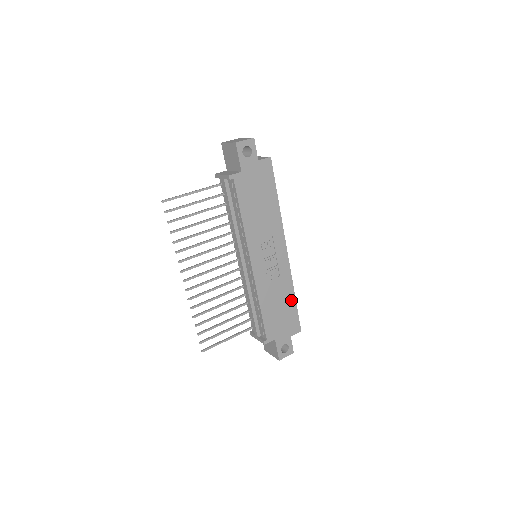
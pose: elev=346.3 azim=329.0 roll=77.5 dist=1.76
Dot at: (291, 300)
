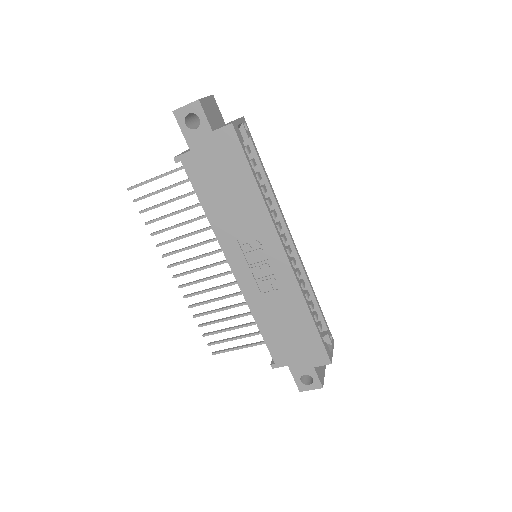
Dot at: (306, 322)
